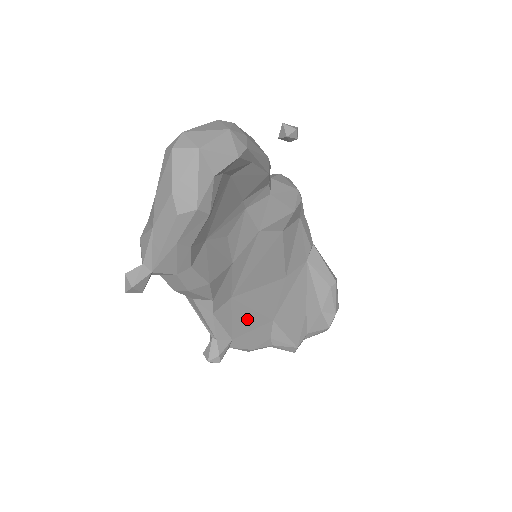
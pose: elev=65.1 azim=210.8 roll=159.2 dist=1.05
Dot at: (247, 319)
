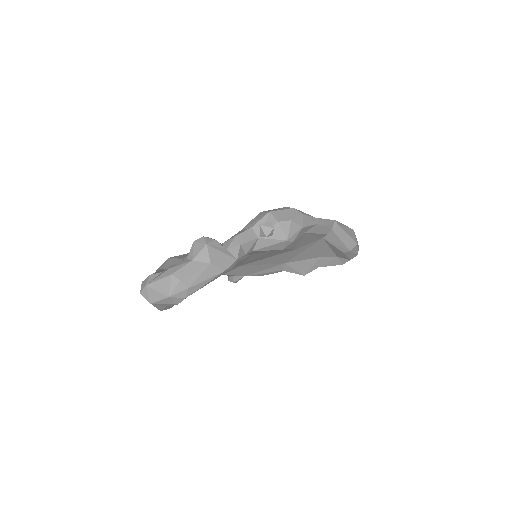
Dot at: (257, 268)
